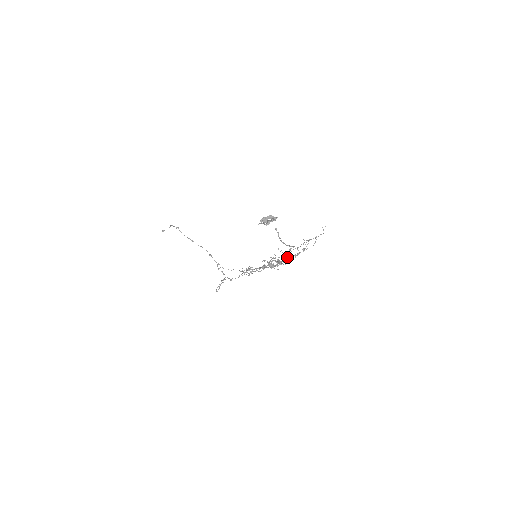
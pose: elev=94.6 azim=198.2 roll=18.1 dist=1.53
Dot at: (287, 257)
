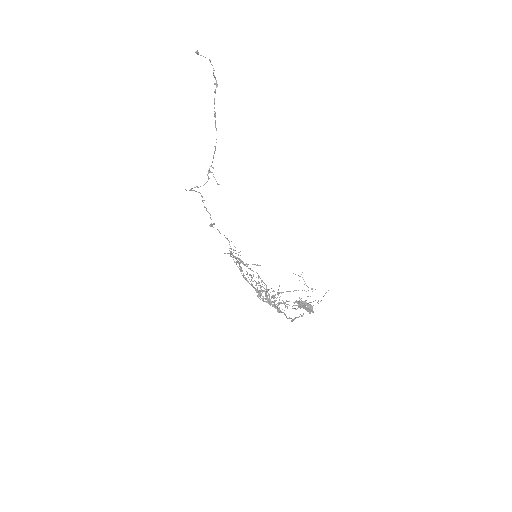
Dot at: (278, 310)
